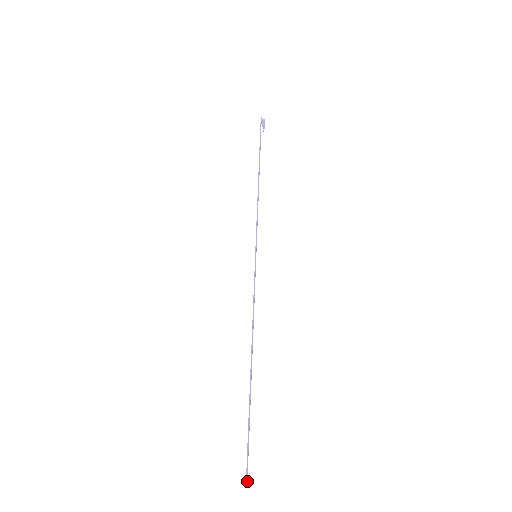
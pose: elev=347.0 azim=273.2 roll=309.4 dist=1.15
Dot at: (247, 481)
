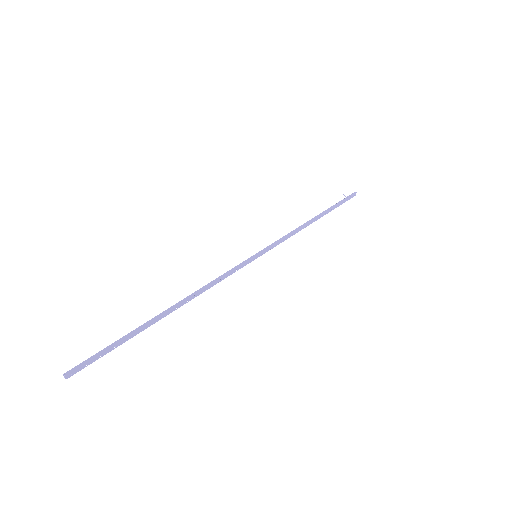
Dot at: (67, 375)
